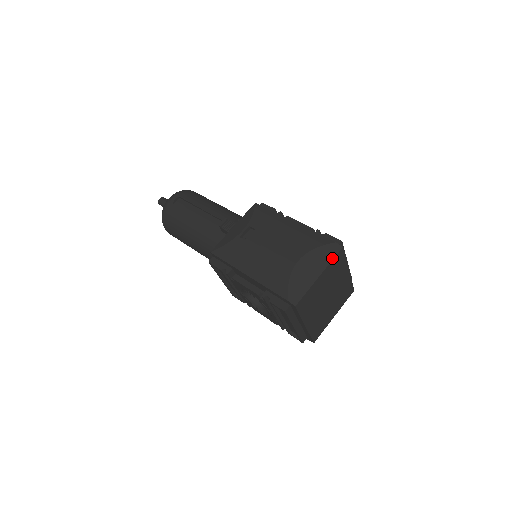
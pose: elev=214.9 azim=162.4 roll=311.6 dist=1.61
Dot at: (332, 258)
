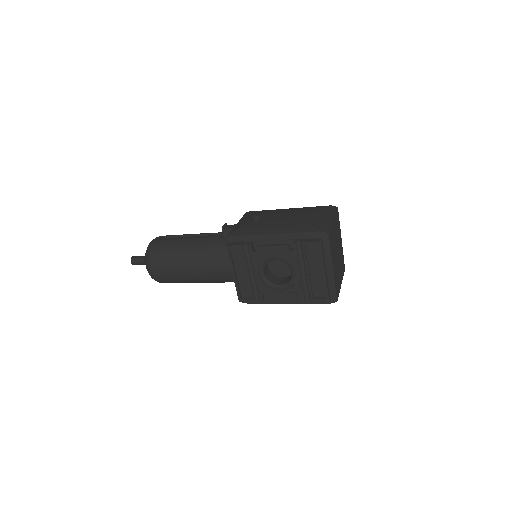
Dot at: (335, 212)
